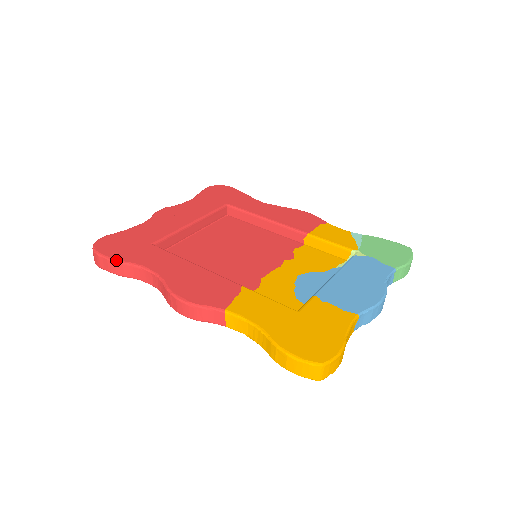
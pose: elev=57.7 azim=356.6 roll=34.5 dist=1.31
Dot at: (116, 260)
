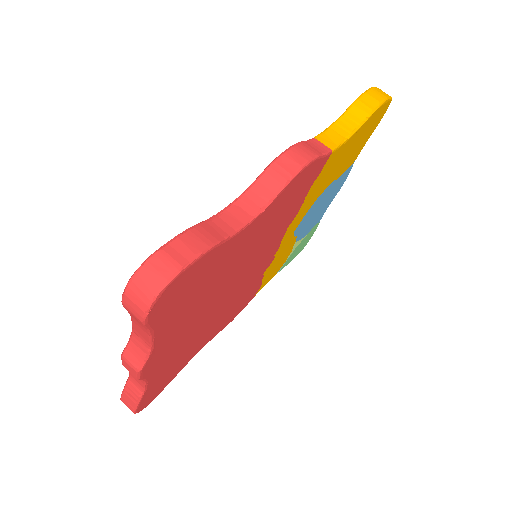
Dot at: (187, 229)
